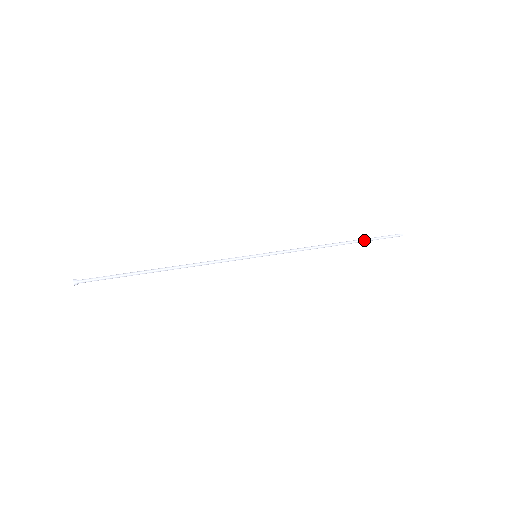
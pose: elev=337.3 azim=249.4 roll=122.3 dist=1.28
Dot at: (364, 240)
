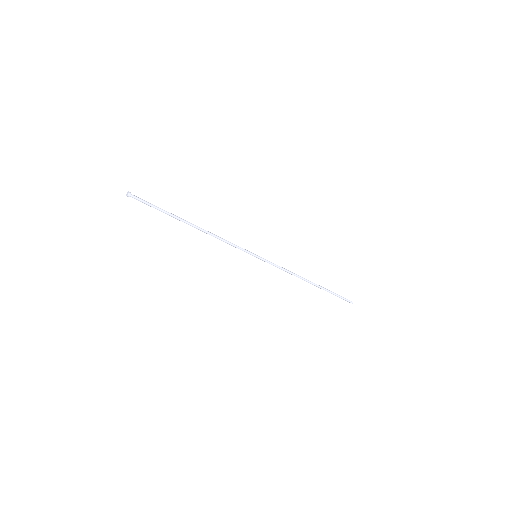
Dot at: (328, 290)
